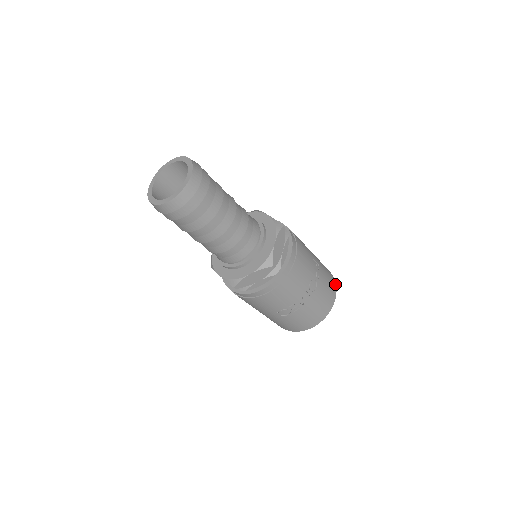
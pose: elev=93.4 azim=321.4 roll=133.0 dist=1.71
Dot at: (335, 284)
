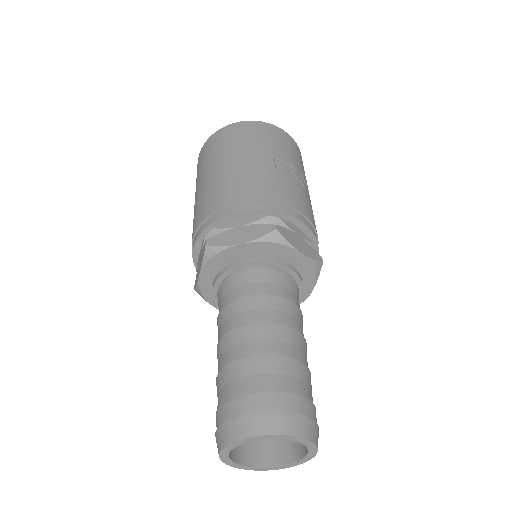
Dot at: (273, 127)
